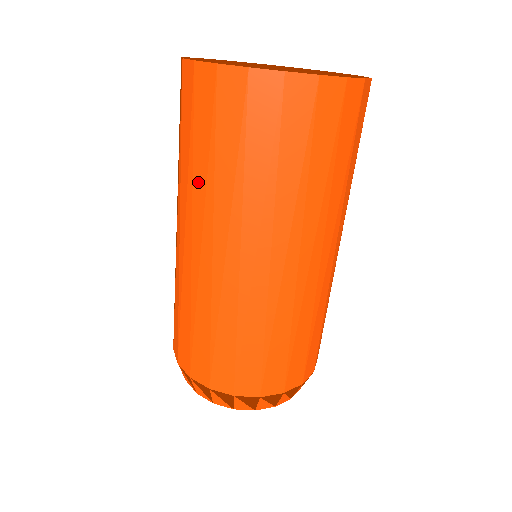
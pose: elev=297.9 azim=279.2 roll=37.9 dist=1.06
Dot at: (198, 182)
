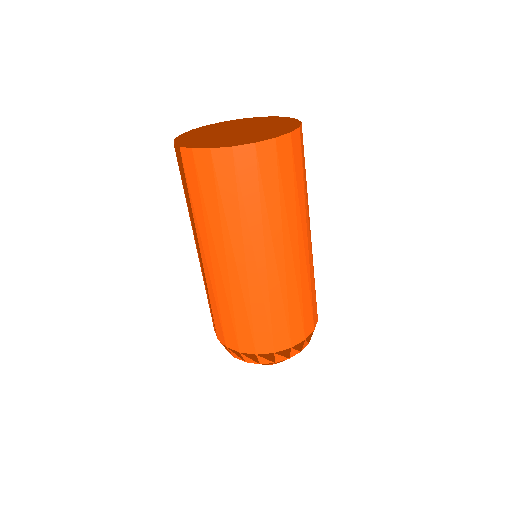
Dot at: (214, 223)
